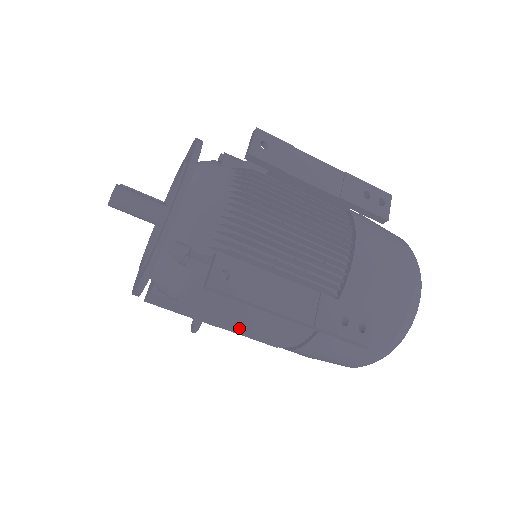
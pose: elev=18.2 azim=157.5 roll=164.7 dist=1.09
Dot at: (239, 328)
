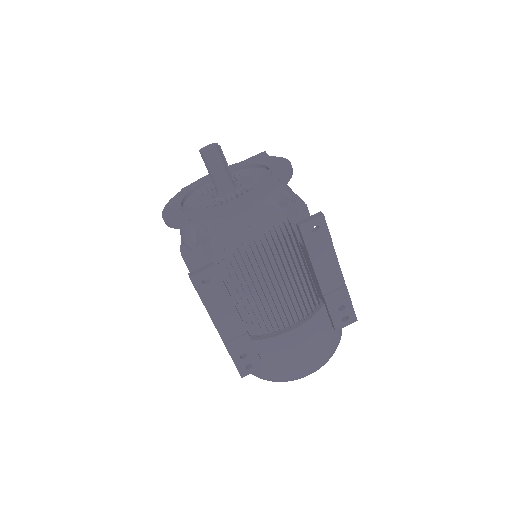
Dot at: occluded
